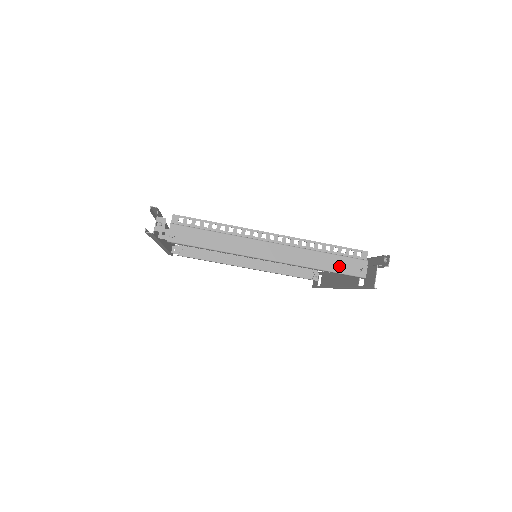
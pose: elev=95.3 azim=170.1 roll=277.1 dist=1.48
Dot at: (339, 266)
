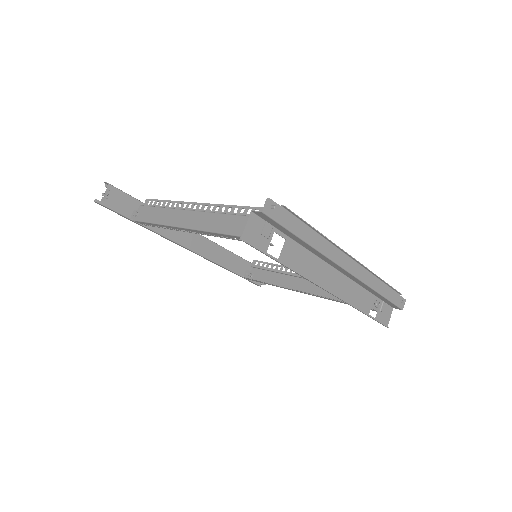
Dot at: (243, 228)
